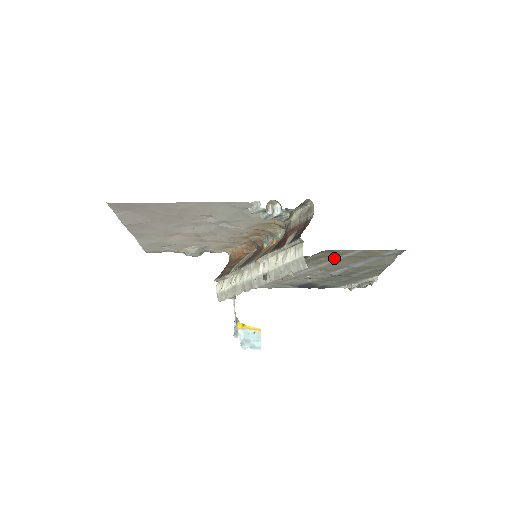
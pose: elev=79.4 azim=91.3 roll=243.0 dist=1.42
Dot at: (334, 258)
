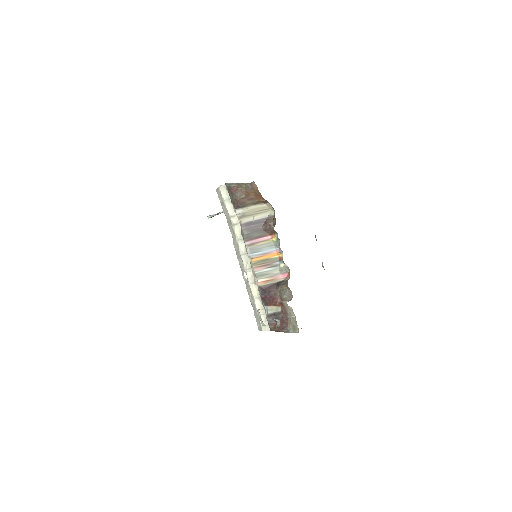
Dot at: occluded
